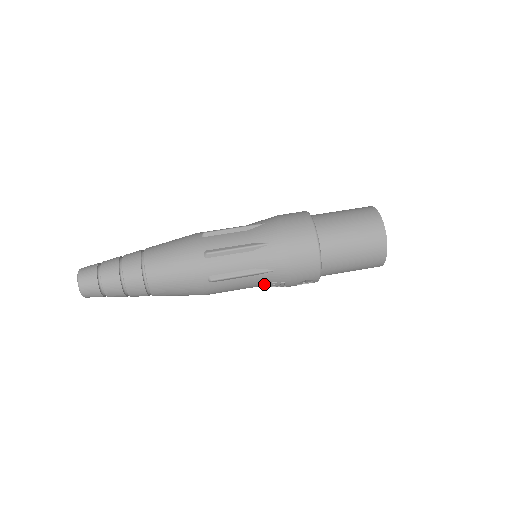
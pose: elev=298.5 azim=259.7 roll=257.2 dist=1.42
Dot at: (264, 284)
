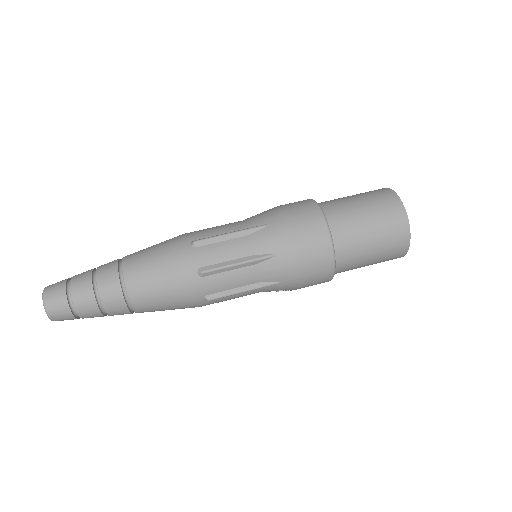
Dot at: (267, 291)
